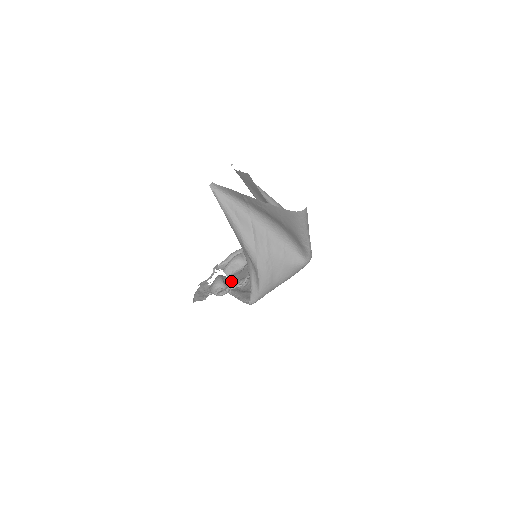
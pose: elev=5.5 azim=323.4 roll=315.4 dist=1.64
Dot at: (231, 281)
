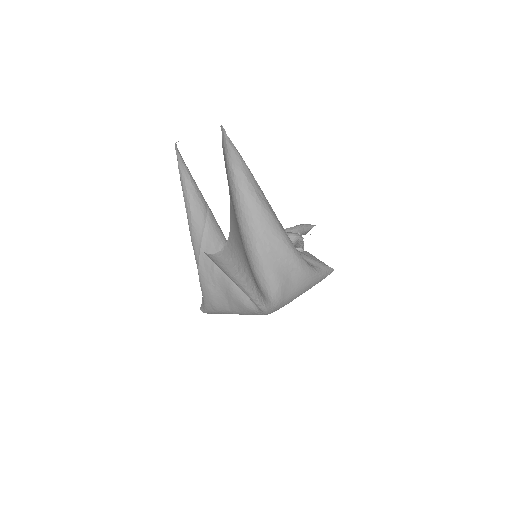
Dot at: occluded
